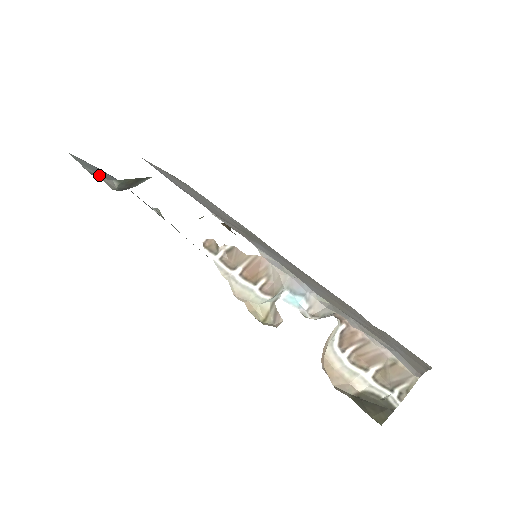
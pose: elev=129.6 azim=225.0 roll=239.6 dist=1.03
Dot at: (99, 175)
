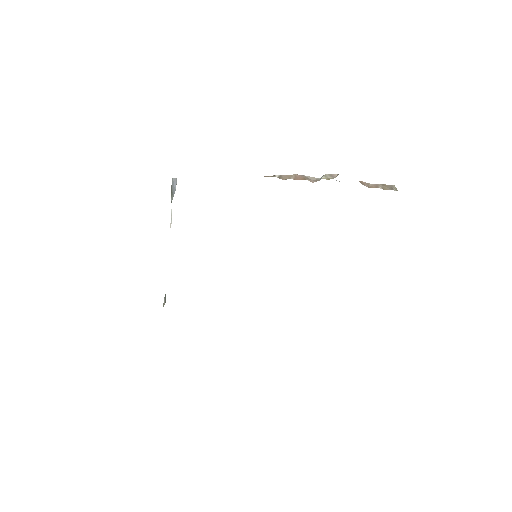
Dot at: occluded
